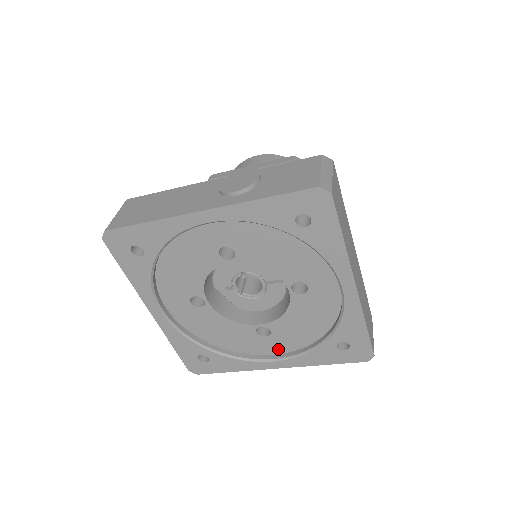
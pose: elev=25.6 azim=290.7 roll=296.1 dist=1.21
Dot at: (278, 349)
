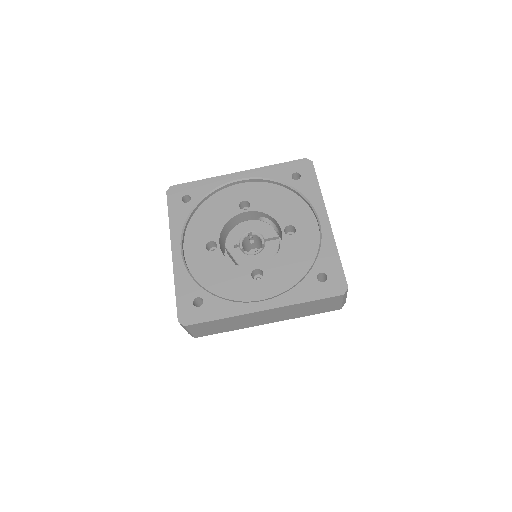
Dot at: (267, 295)
